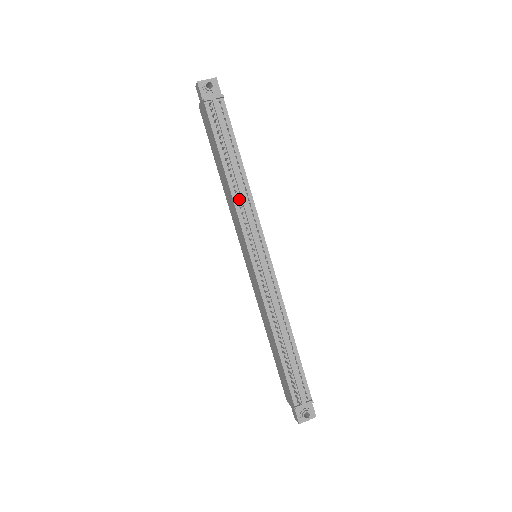
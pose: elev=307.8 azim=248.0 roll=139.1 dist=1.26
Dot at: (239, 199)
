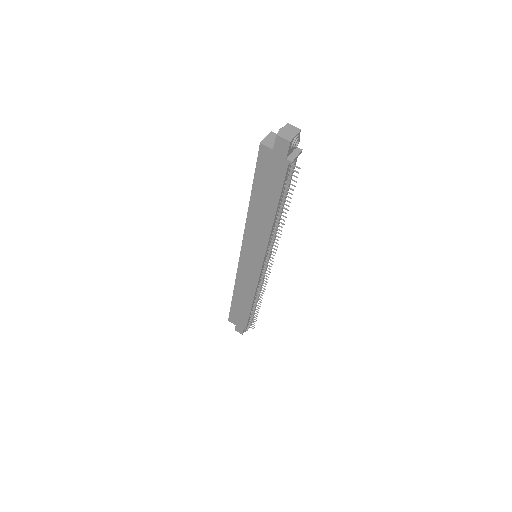
Dot at: (273, 231)
